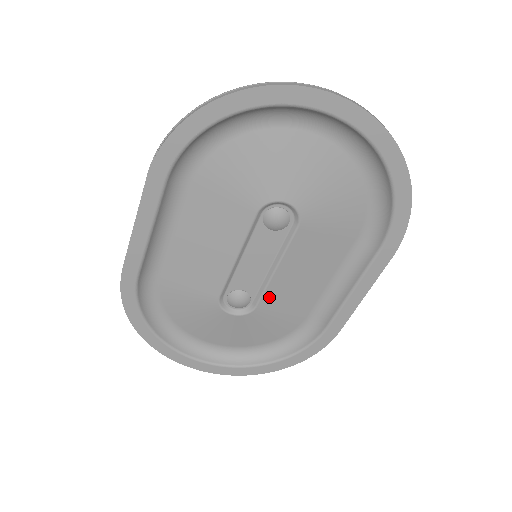
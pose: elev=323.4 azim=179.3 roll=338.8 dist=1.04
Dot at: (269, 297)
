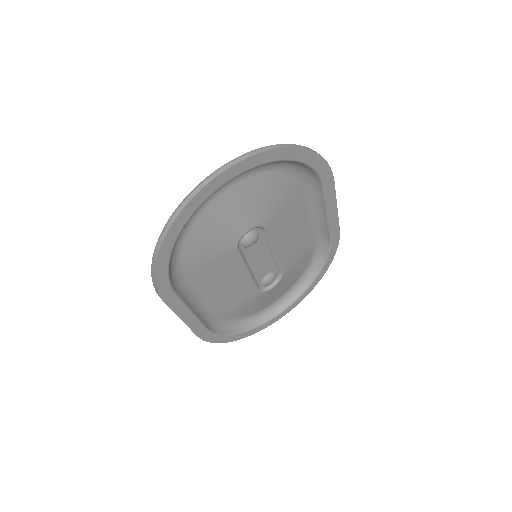
Dot at: (284, 262)
